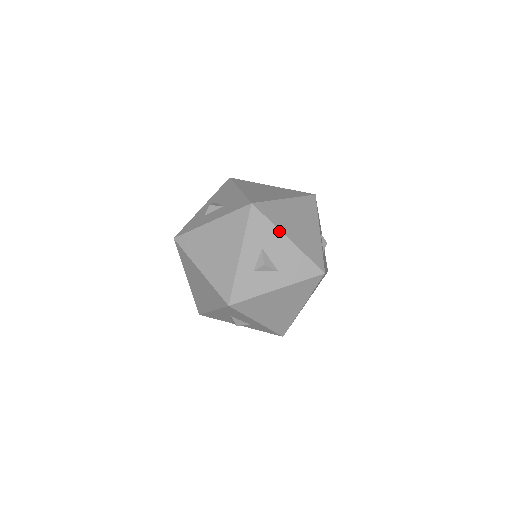
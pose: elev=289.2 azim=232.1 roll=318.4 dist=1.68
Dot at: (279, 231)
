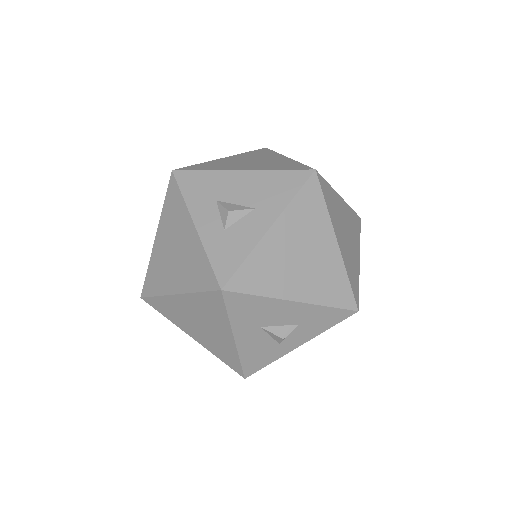
Dot at: (223, 171)
